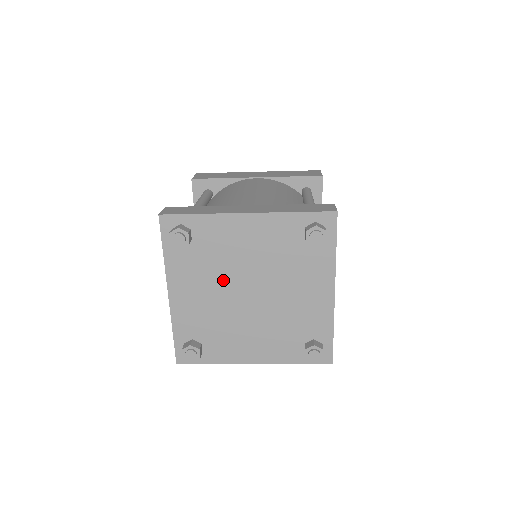
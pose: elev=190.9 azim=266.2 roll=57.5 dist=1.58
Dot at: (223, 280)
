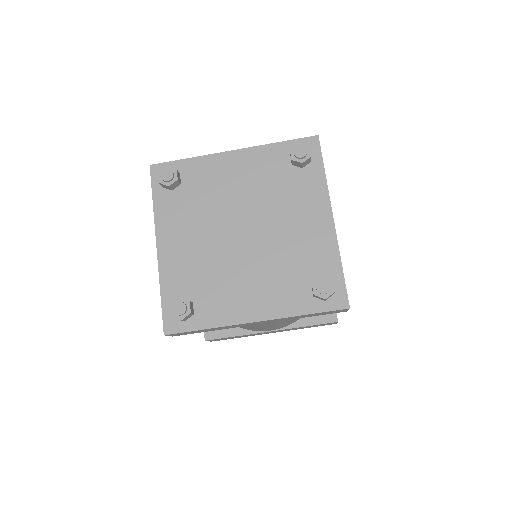
Dot at: (214, 221)
